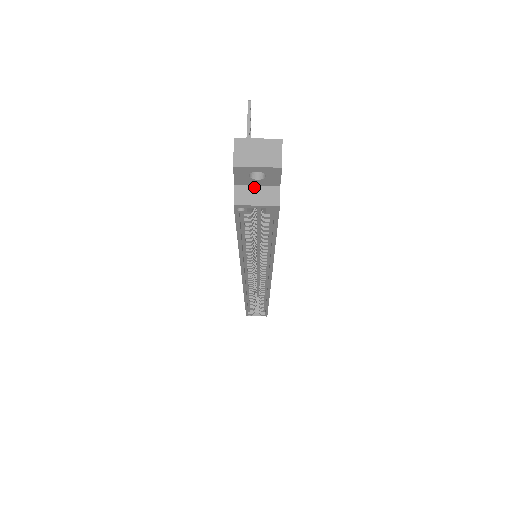
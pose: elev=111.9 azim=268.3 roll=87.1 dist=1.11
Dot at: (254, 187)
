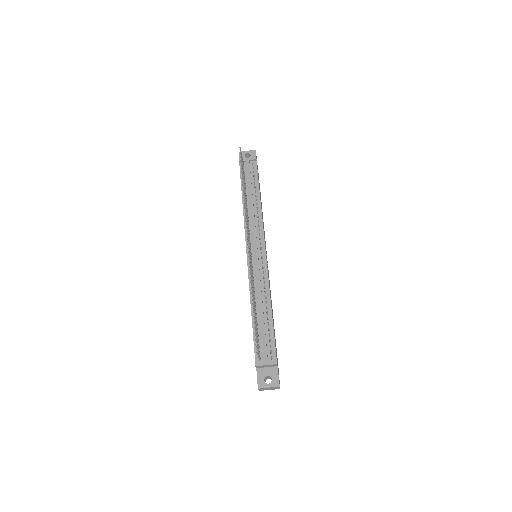
Dot at: occluded
